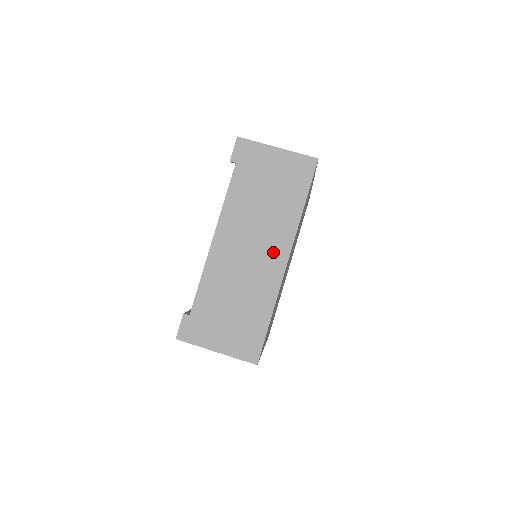
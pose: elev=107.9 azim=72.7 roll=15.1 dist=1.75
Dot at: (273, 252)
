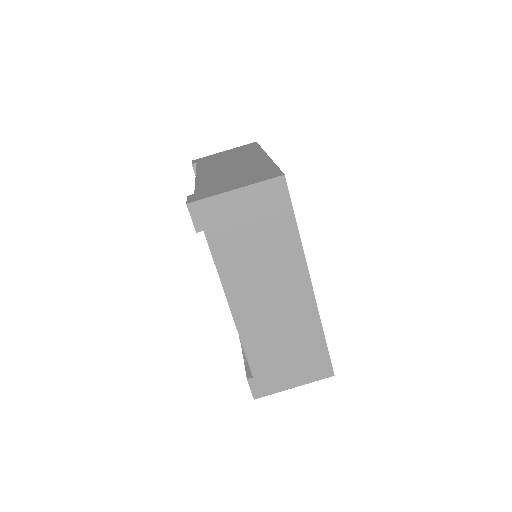
Dot at: (294, 287)
